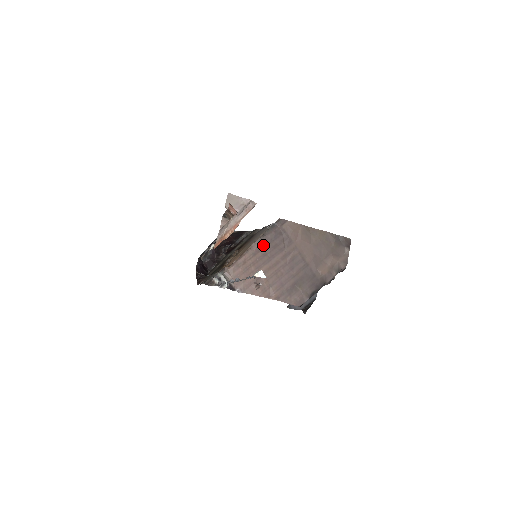
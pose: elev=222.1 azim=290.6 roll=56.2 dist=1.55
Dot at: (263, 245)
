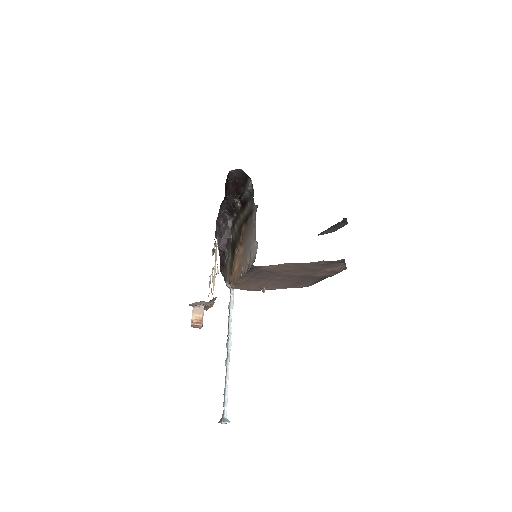
Dot at: (251, 277)
